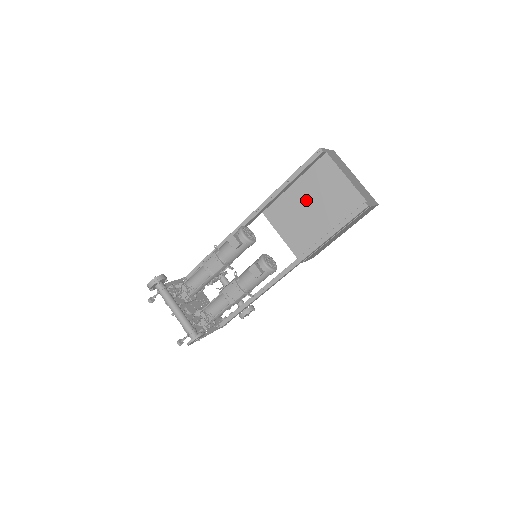
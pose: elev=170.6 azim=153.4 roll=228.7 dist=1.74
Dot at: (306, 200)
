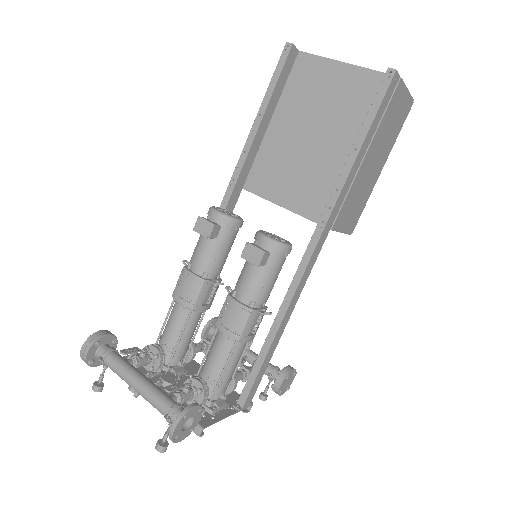
Dot at: (298, 131)
